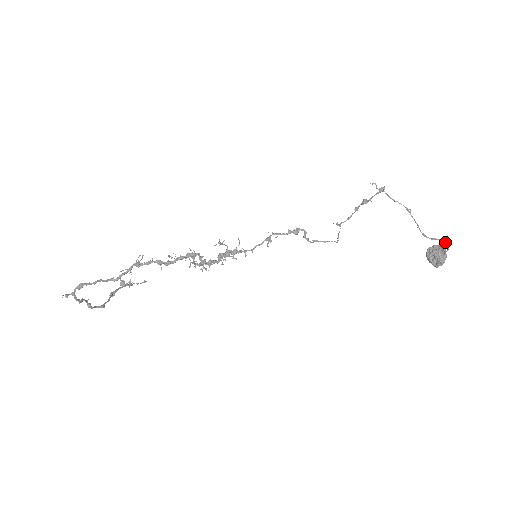
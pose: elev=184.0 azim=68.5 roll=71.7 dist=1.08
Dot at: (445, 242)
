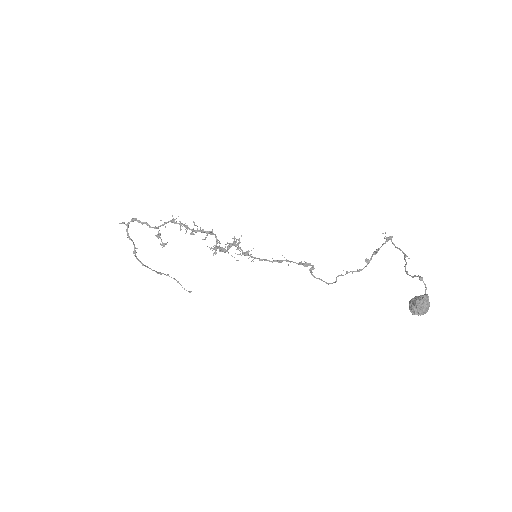
Dot at: (422, 278)
